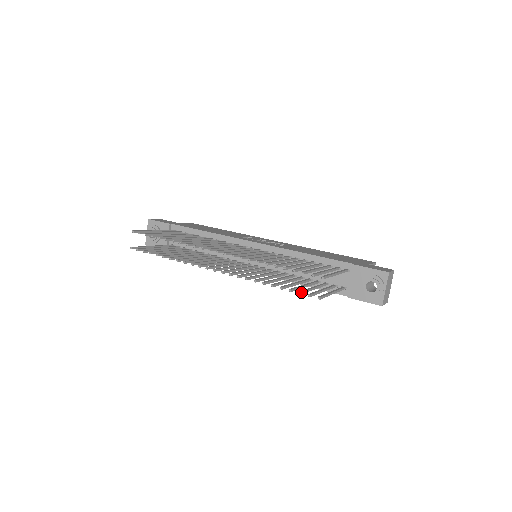
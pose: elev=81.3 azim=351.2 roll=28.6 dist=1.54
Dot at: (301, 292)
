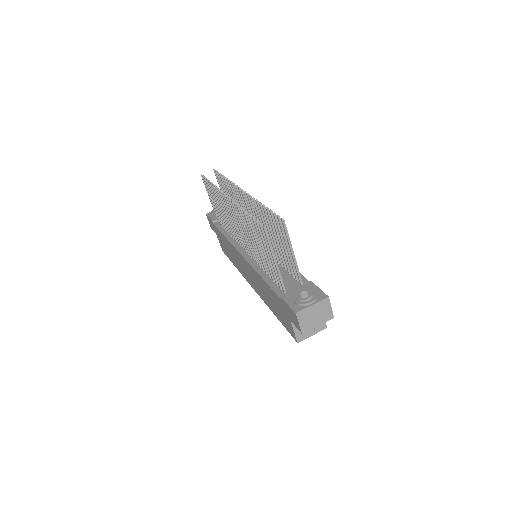
Dot at: occluded
